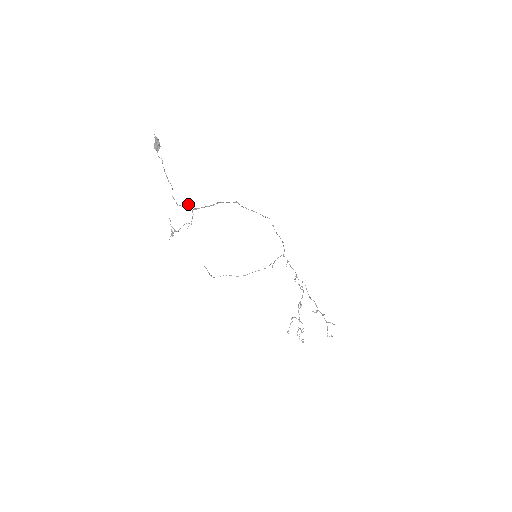
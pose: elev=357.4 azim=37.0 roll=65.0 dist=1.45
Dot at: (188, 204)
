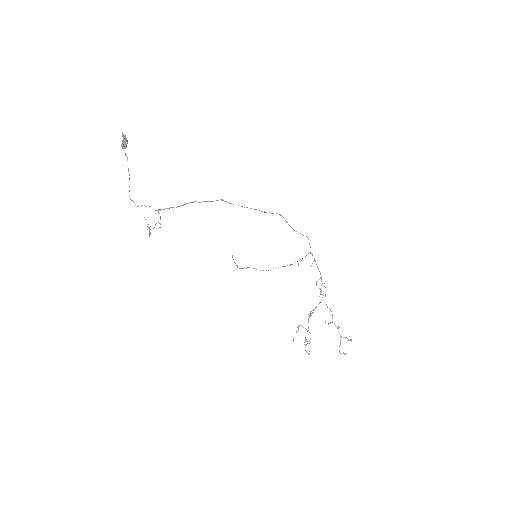
Dot at: occluded
